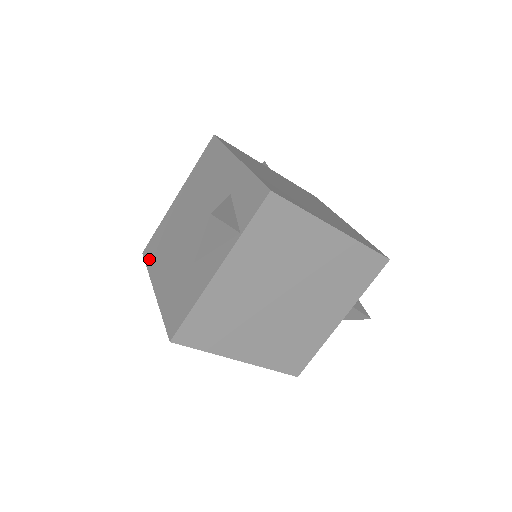
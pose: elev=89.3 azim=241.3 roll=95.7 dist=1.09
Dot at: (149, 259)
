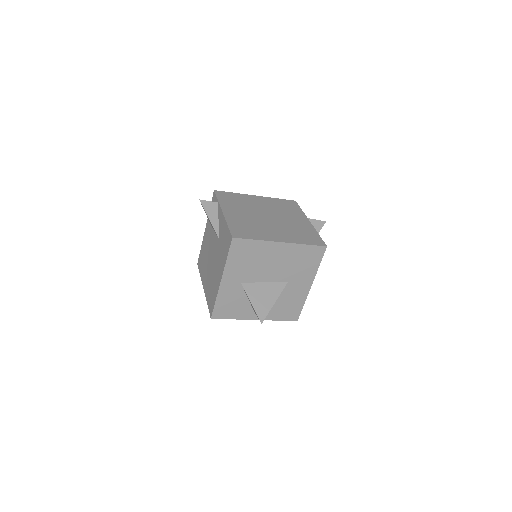
Dot at: (213, 303)
